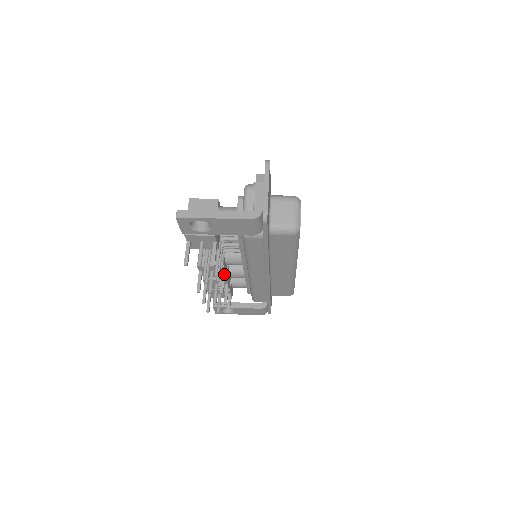
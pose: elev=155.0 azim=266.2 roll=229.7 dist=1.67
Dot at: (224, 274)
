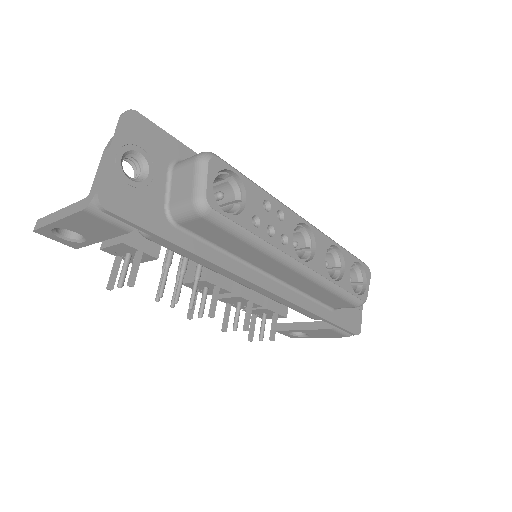
Dot at: (215, 289)
